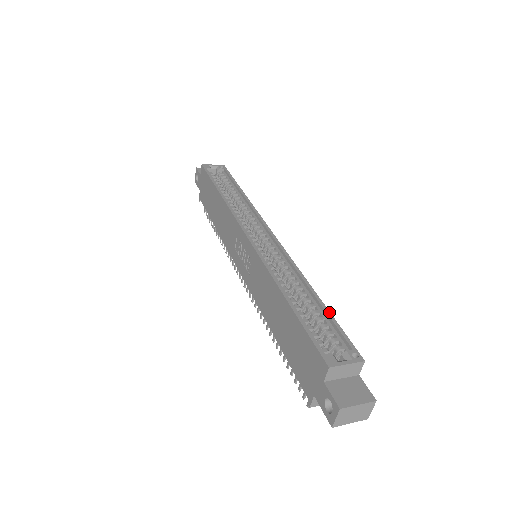
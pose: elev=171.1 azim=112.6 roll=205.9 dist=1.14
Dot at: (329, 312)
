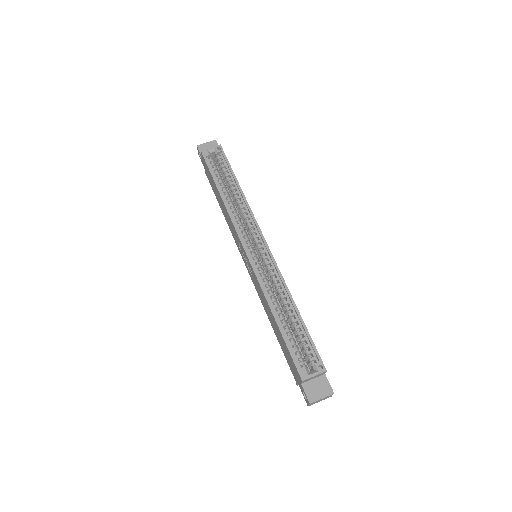
Dot at: (306, 328)
